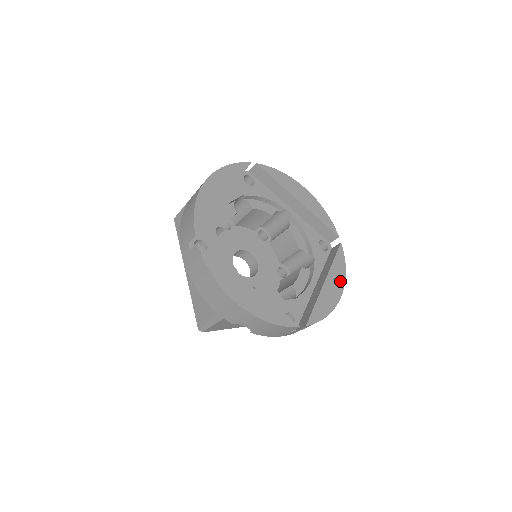
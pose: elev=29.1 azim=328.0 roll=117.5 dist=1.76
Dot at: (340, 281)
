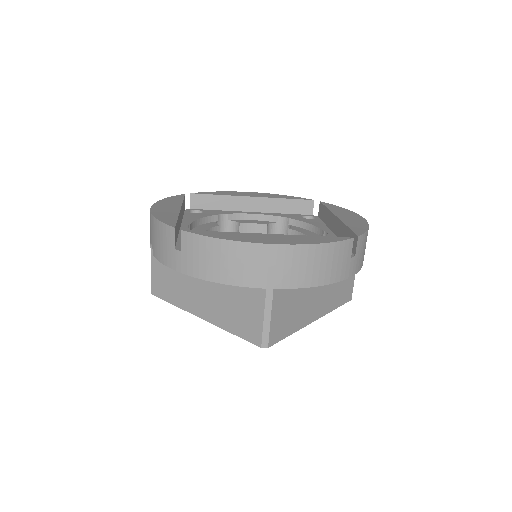
Dot at: (293, 242)
